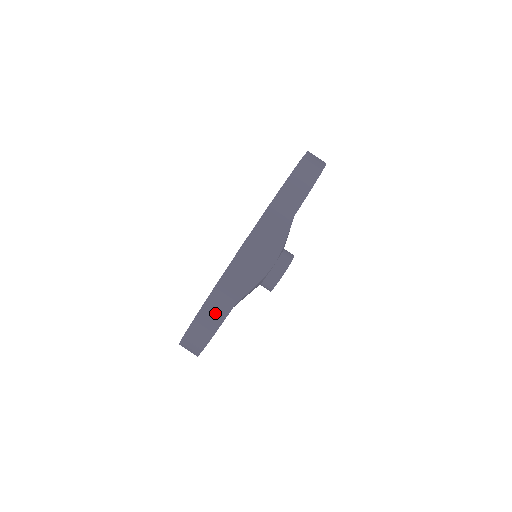
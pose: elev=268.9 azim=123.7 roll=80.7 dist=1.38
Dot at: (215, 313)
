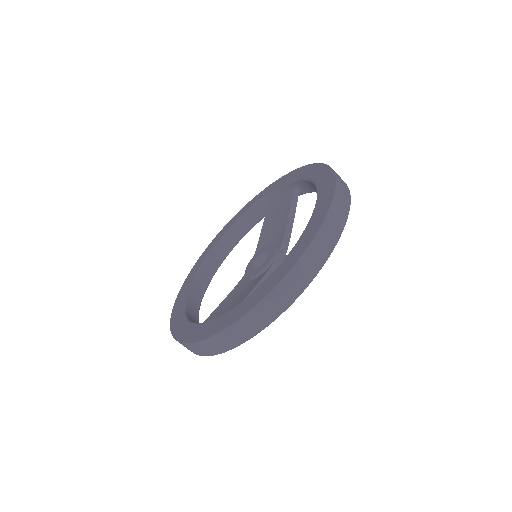
Dot at: (290, 291)
